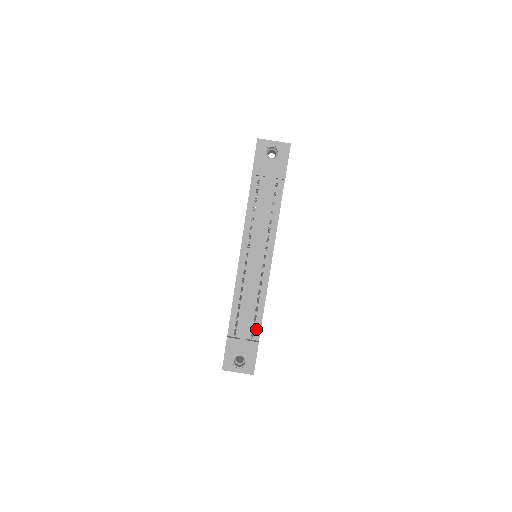
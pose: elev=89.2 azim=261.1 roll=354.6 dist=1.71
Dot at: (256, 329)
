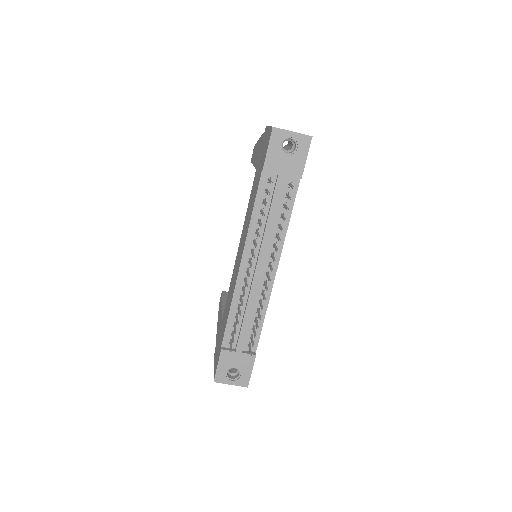
Dot at: (254, 341)
